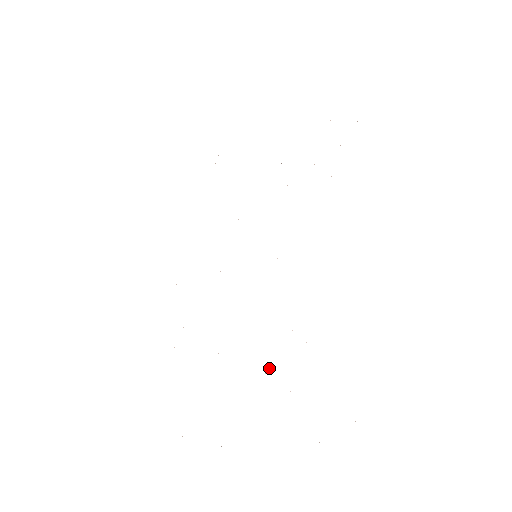
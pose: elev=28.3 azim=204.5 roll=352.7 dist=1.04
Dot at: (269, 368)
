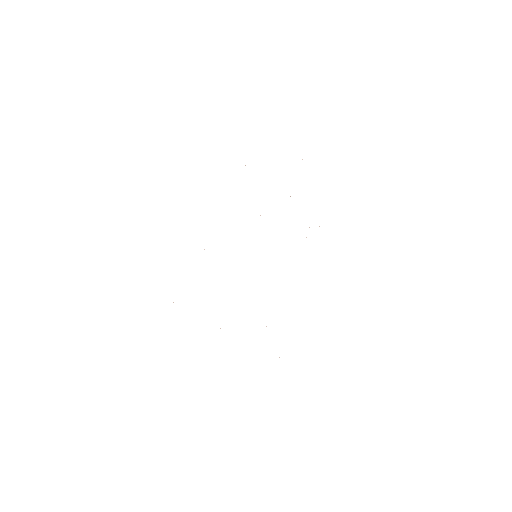
Dot at: occluded
